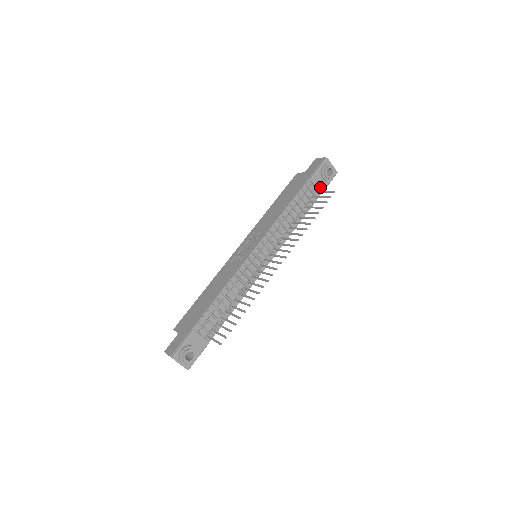
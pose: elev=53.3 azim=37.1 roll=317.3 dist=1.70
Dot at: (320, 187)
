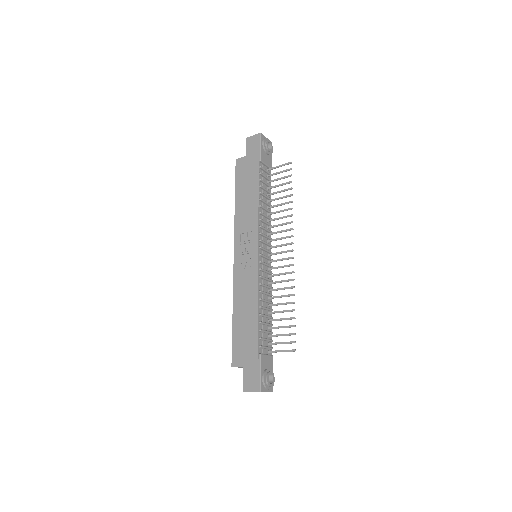
Dot at: (268, 163)
